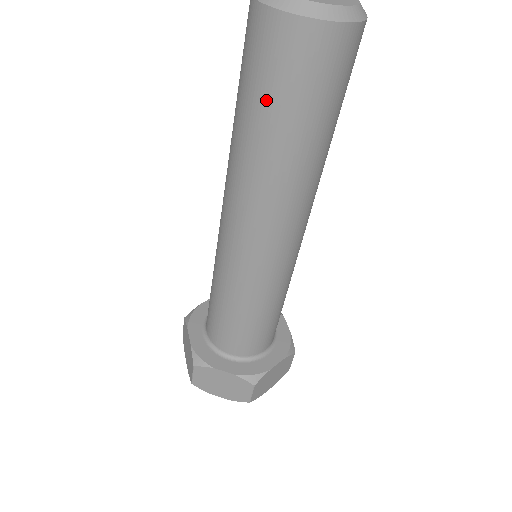
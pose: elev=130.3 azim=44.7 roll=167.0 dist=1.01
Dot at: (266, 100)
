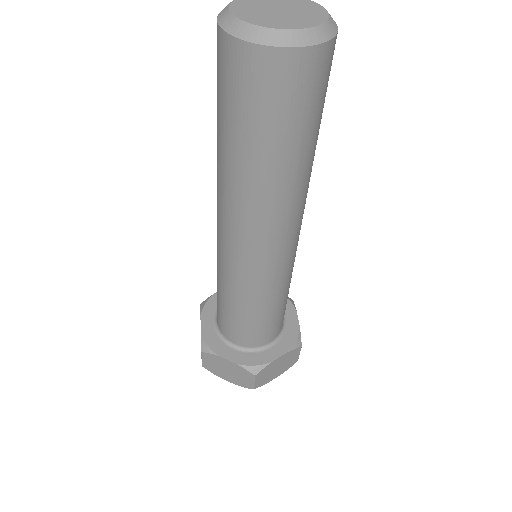
Dot at: (290, 130)
